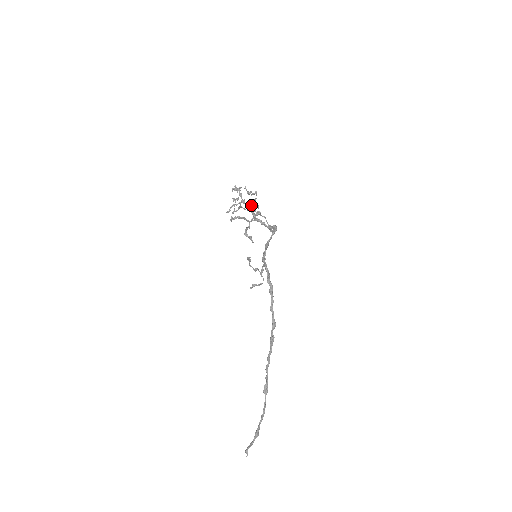
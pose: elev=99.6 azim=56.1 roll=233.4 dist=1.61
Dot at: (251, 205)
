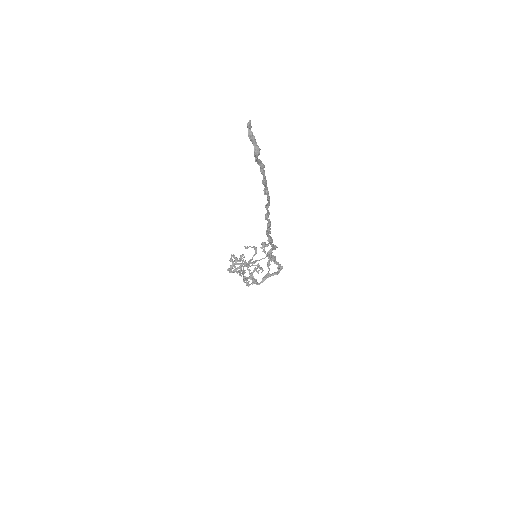
Dot at: (259, 266)
